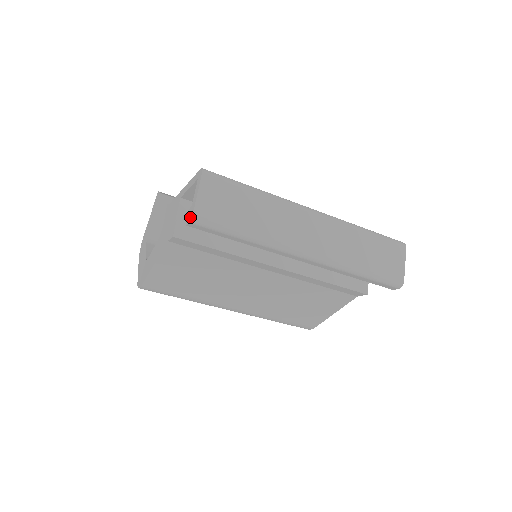
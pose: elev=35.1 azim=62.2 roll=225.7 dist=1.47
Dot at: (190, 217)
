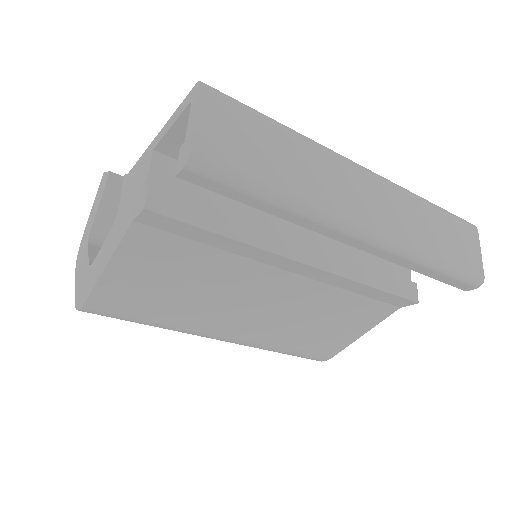
Dot at: (184, 158)
